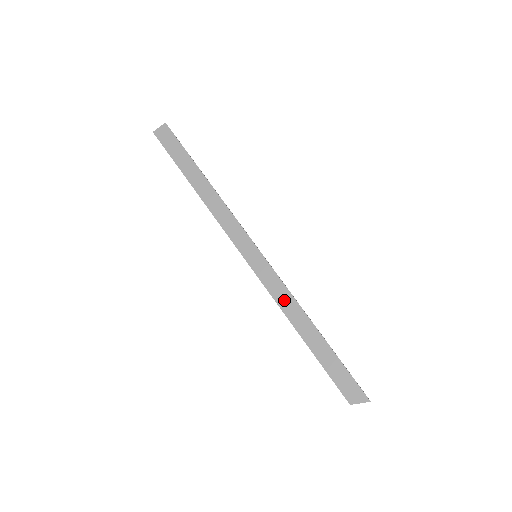
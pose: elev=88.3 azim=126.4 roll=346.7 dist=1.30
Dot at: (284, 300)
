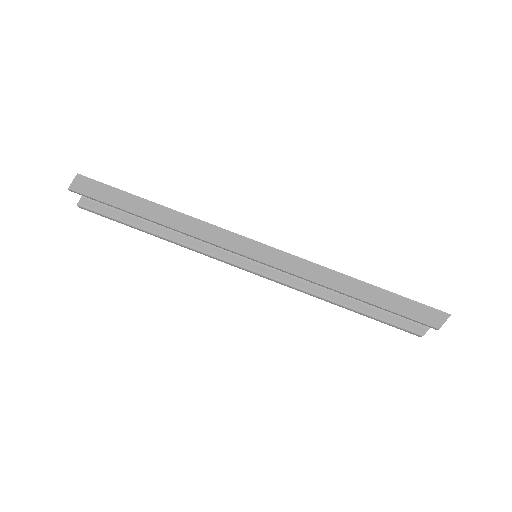
Dot at: (317, 274)
